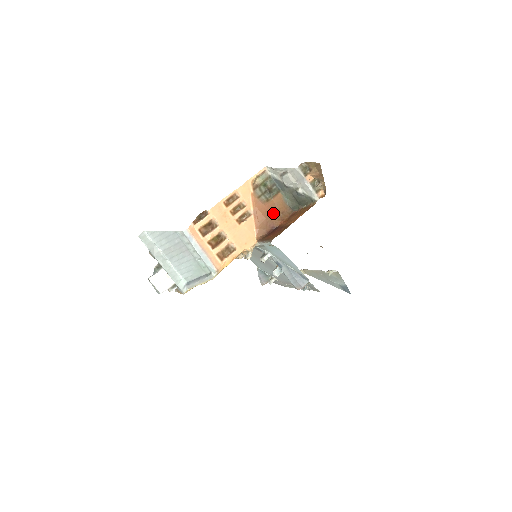
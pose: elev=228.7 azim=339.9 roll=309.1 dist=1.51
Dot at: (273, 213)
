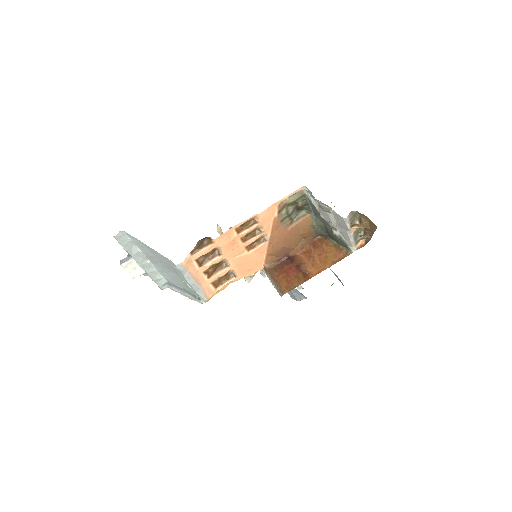
Dot at: (293, 240)
